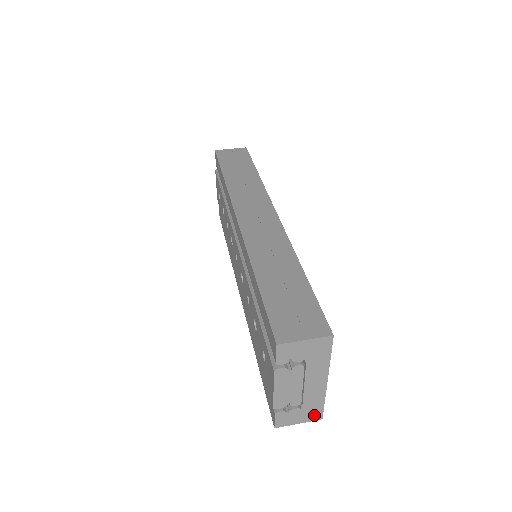
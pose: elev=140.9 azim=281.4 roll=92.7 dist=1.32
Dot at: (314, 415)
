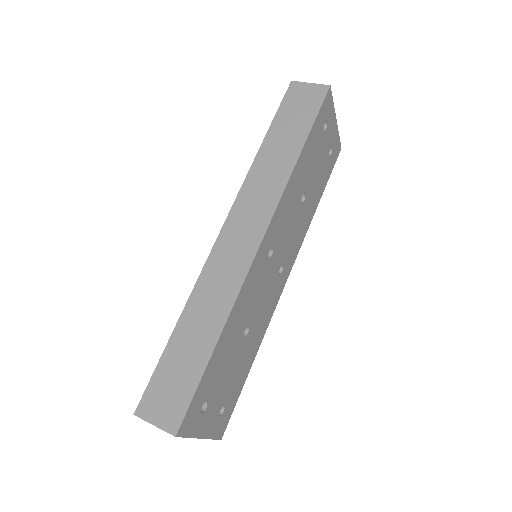
Dot at: occluded
